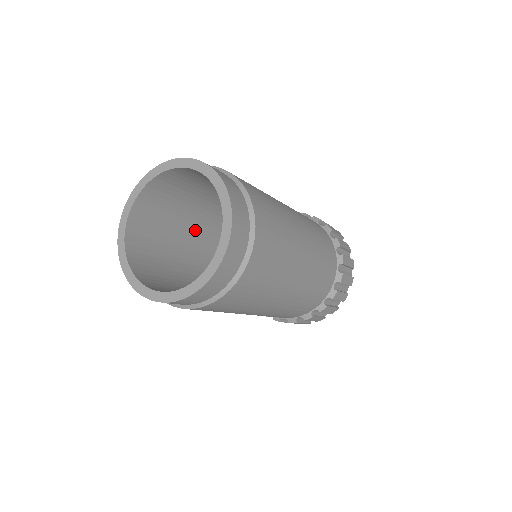
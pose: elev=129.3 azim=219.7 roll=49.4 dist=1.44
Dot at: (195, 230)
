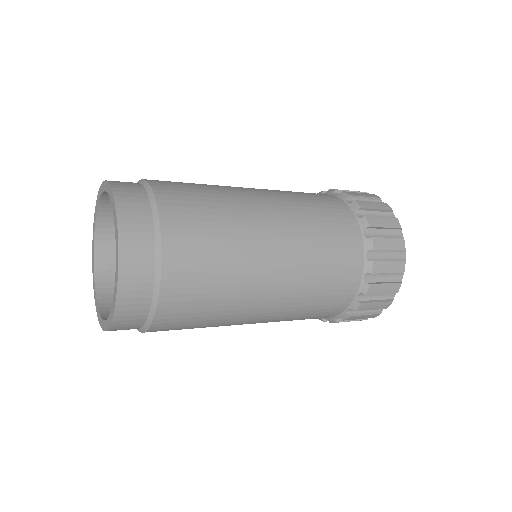
Dot at: occluded
